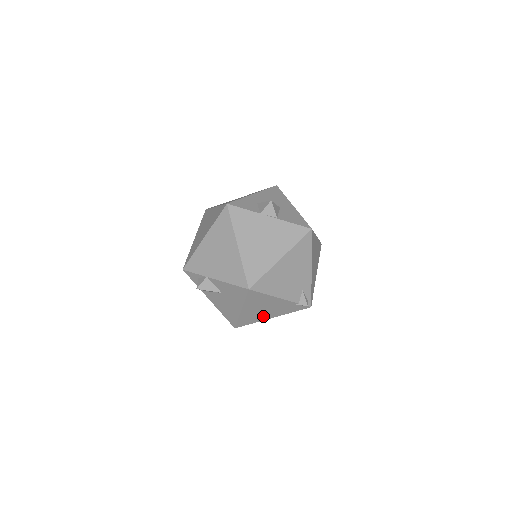
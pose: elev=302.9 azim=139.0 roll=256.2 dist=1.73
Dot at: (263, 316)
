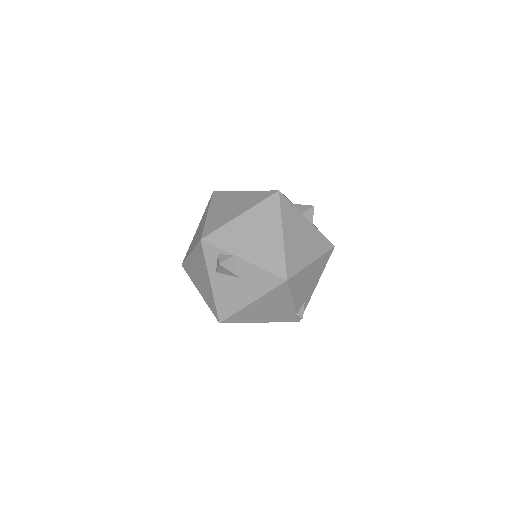
Dot at: (257, 317)
